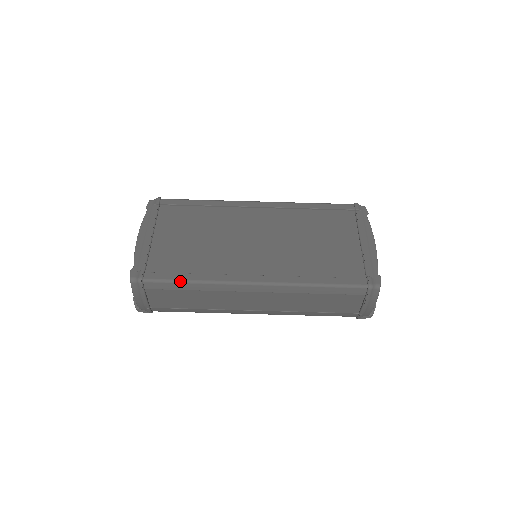
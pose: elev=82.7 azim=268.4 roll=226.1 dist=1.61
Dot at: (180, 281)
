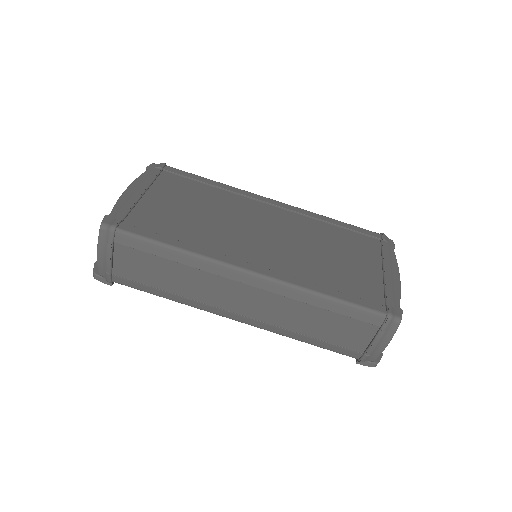
Dot at: (161, 243)
